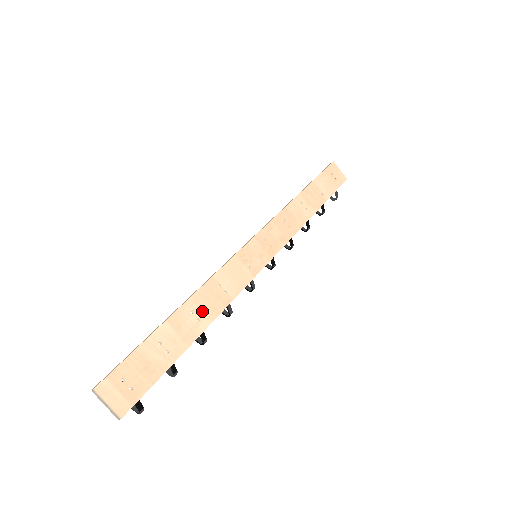
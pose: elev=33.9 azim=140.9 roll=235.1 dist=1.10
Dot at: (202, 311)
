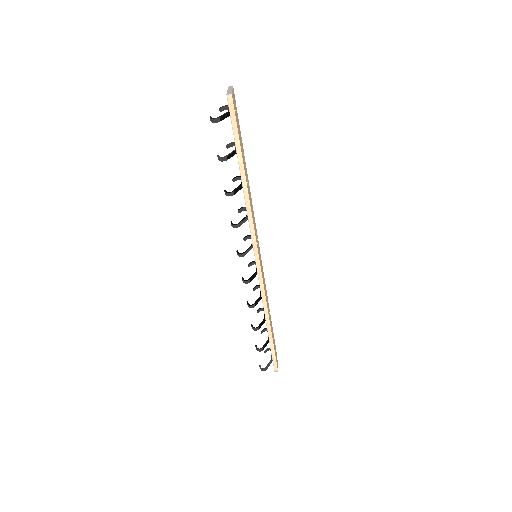
Dot at: occluded
